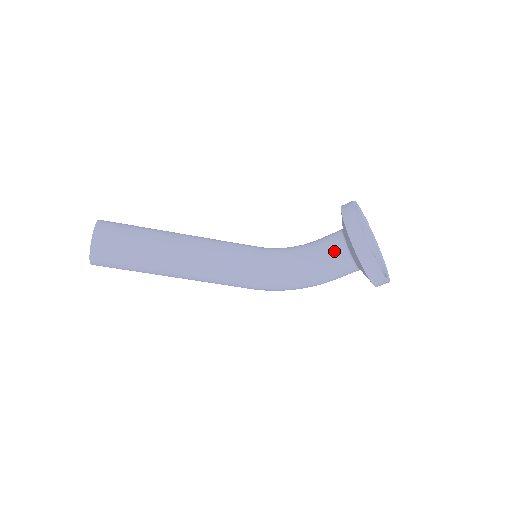
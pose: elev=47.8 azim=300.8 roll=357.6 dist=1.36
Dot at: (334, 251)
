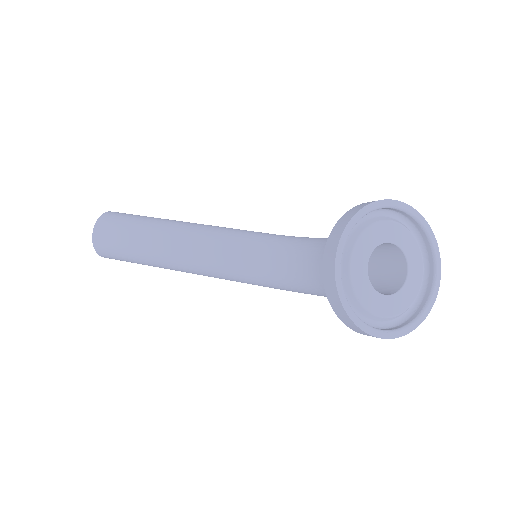
Dot at: occluded
